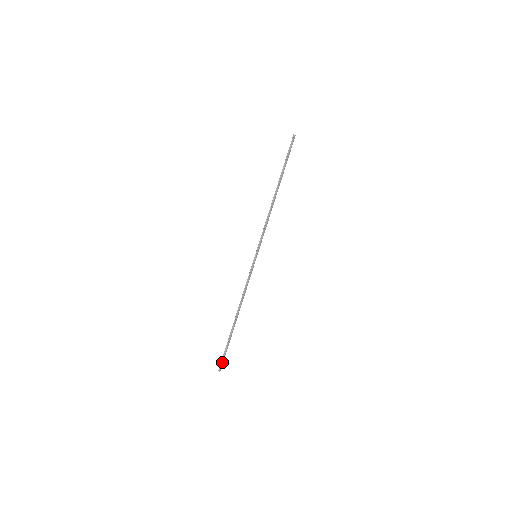
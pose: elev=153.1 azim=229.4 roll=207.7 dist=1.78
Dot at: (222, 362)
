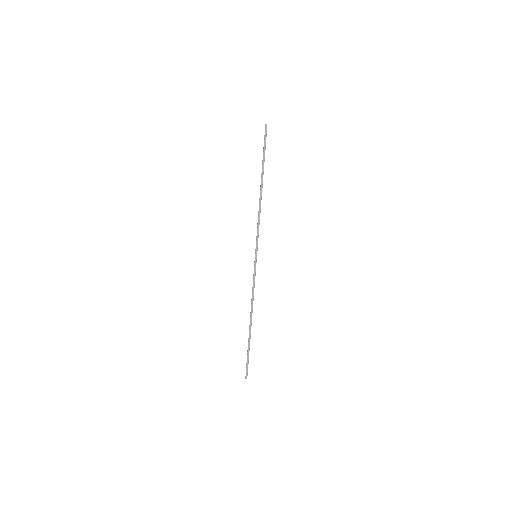
Dot at: (246, 368)
